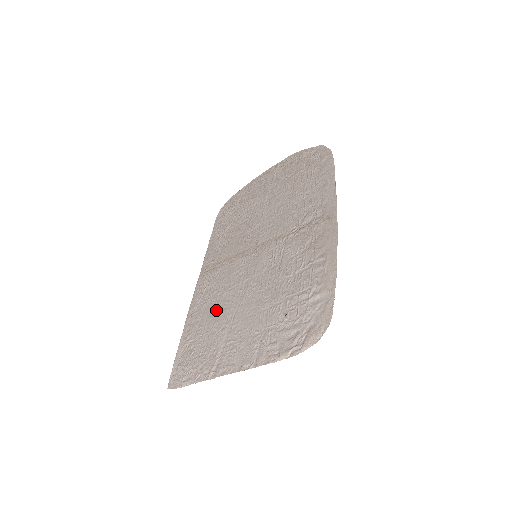
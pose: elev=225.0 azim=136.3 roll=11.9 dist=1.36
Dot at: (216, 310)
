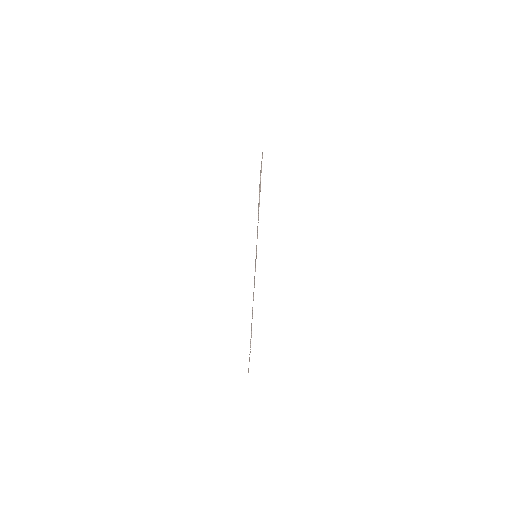
Dot at: occluded
